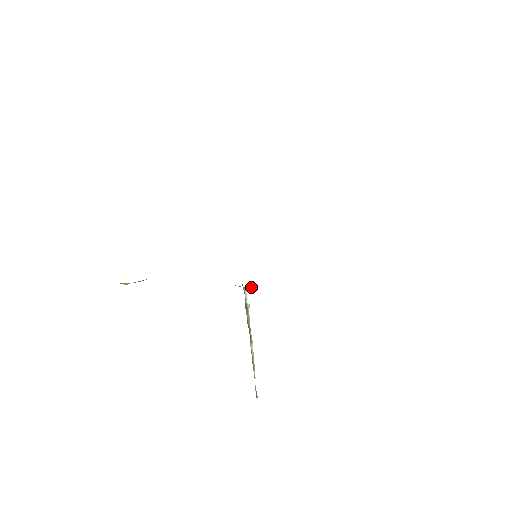
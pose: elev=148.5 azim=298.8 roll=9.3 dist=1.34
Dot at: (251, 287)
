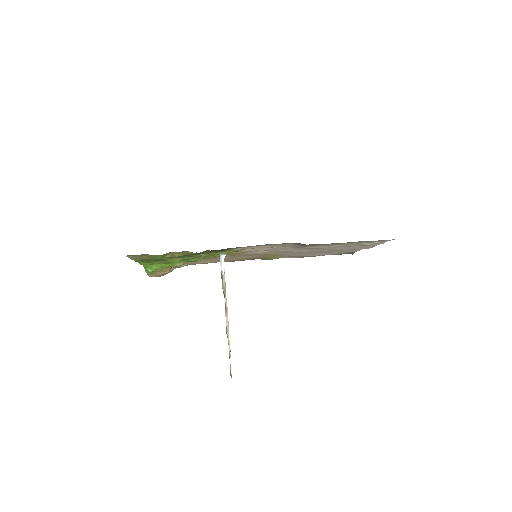
Dot at: (225, 254)
